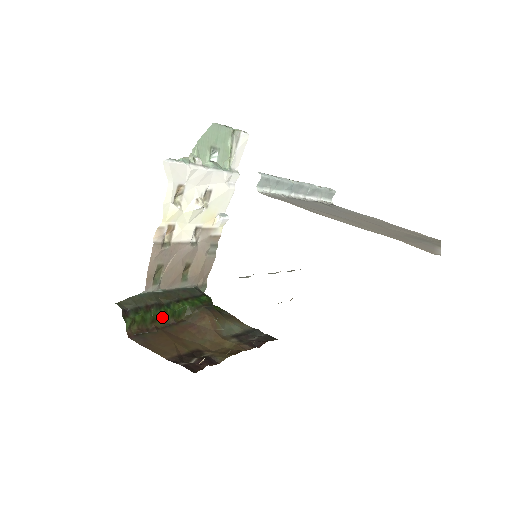
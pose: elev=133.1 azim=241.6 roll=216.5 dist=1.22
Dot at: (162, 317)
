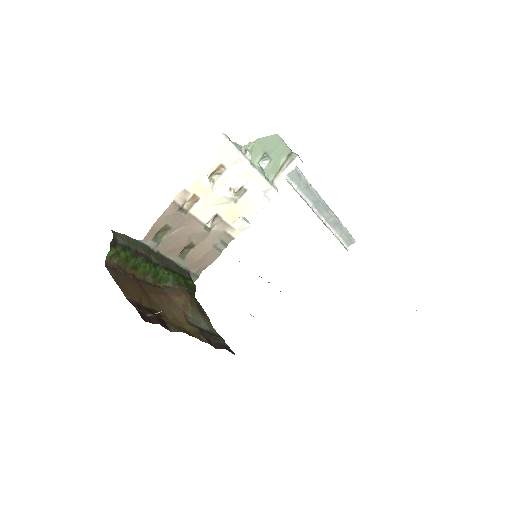
Dot at: (144, 270)
